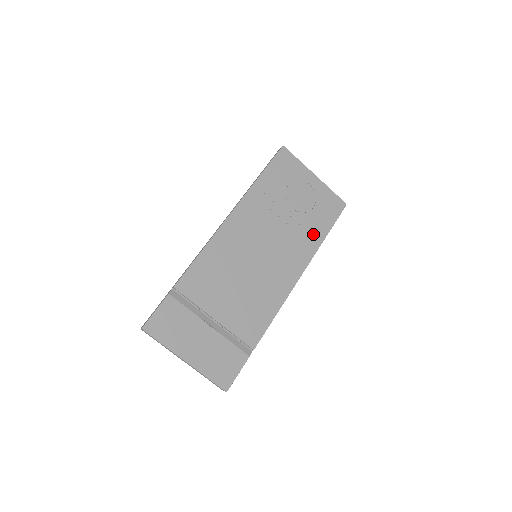
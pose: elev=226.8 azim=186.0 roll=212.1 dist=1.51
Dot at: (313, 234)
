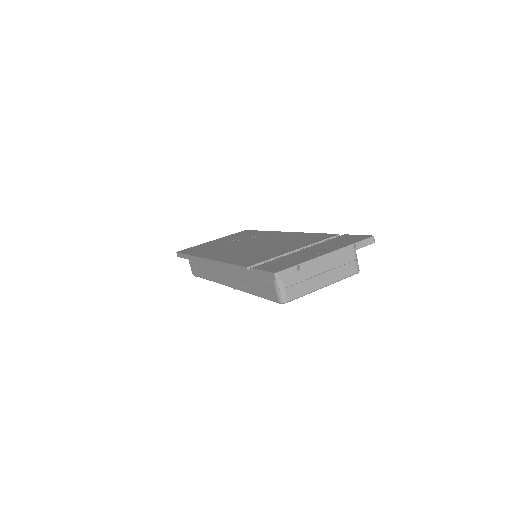
Dot at: (257, 234)
